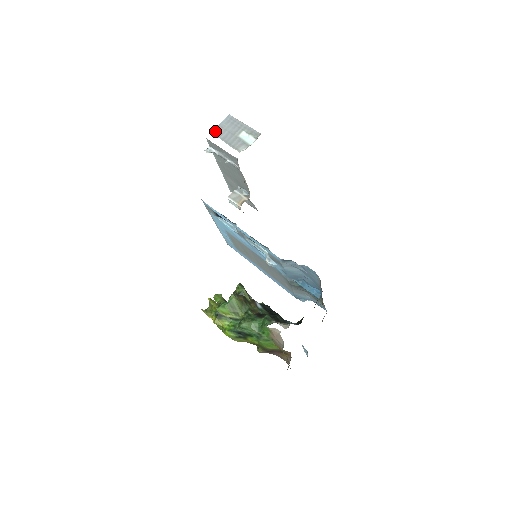
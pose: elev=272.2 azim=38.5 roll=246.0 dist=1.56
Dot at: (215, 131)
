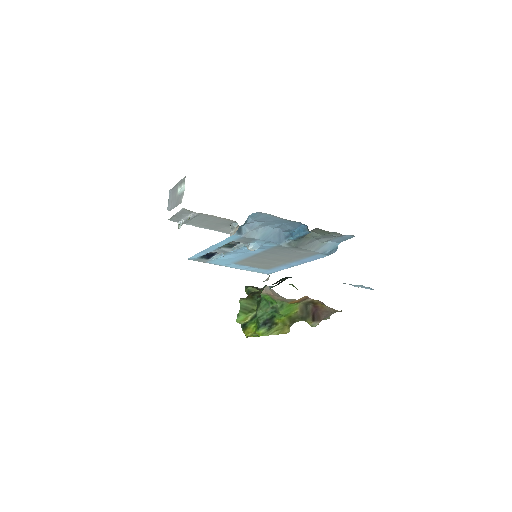
Dot at: (168, 209)
